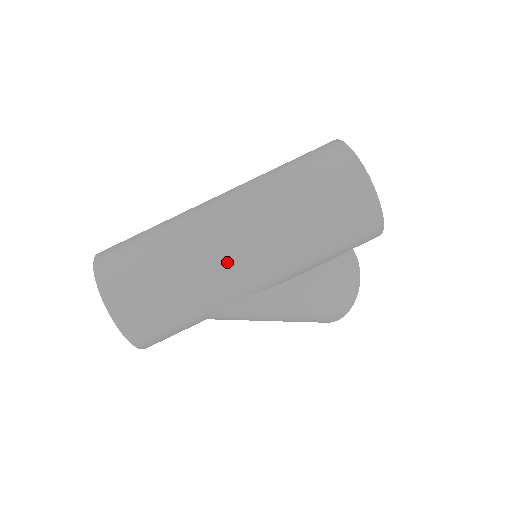
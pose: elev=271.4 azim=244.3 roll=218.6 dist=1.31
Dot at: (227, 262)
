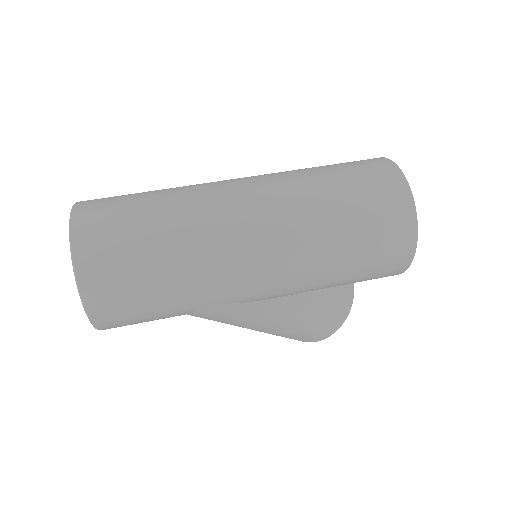
Dot at: (236, 263)
